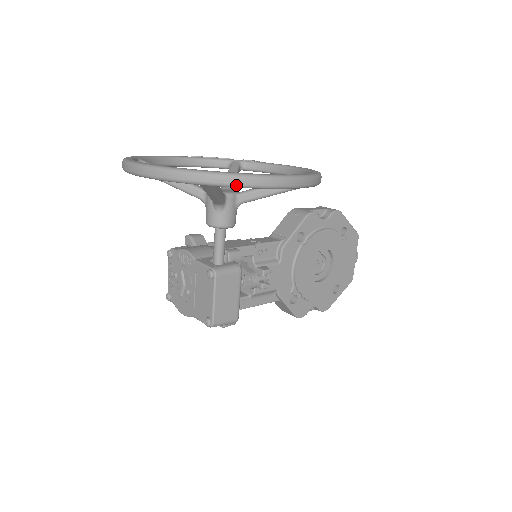
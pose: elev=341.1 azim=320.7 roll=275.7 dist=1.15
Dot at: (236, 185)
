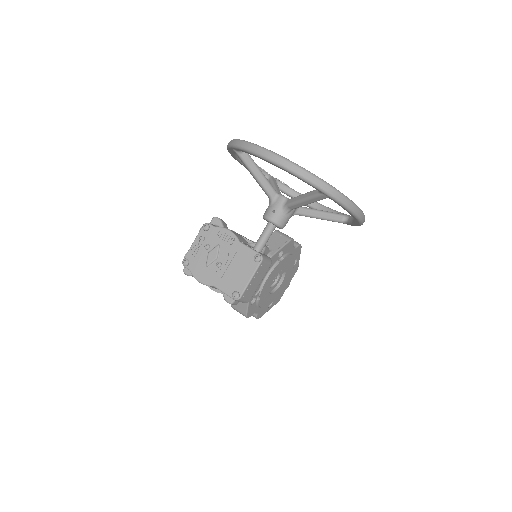
Dot at: (346, 206)
